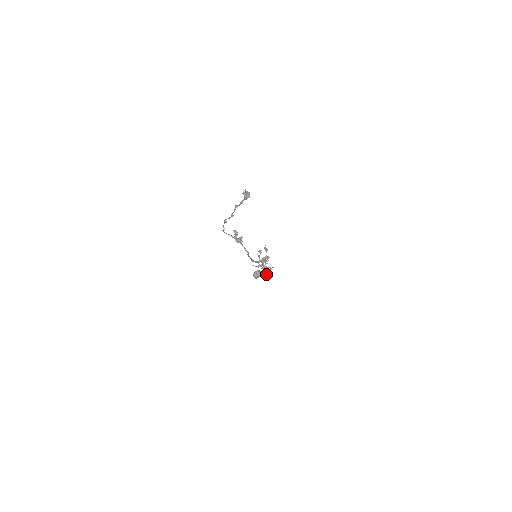
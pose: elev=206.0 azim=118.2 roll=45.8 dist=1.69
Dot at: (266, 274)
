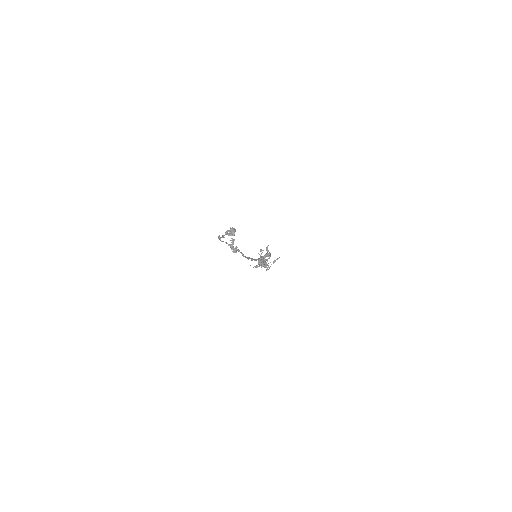
Dot at: occluded
